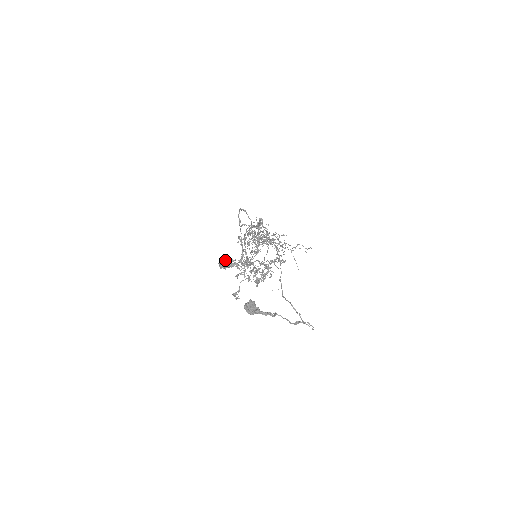
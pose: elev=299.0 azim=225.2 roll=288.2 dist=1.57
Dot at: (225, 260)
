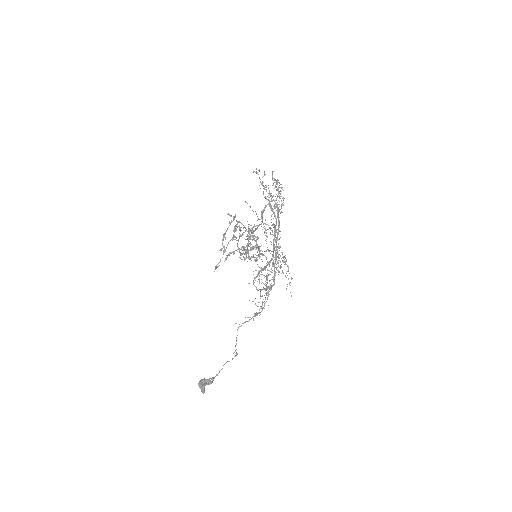
Dot at: occluded
